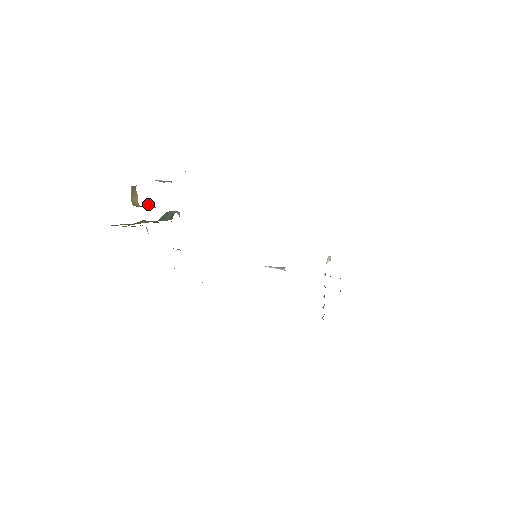
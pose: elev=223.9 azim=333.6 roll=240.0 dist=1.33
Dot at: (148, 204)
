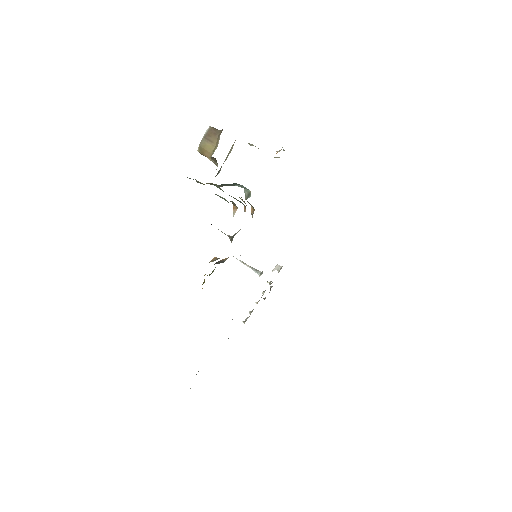
Dot at: occluded
